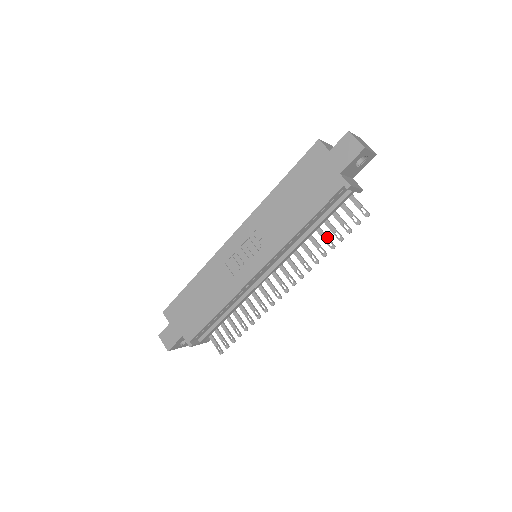
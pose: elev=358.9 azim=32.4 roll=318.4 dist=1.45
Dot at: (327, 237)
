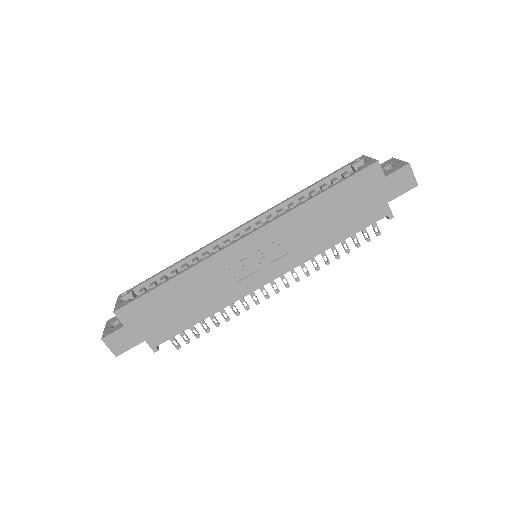
Dot at: occluded
